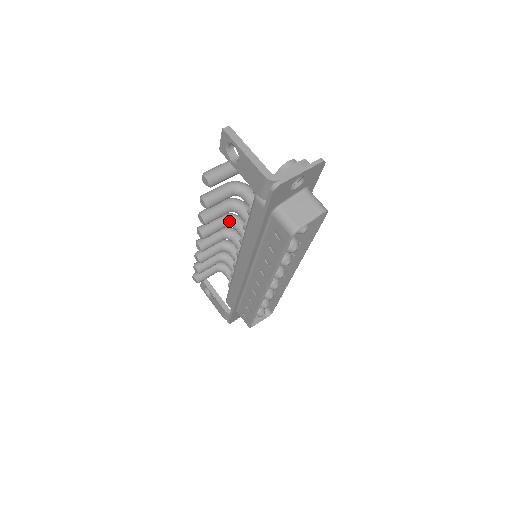
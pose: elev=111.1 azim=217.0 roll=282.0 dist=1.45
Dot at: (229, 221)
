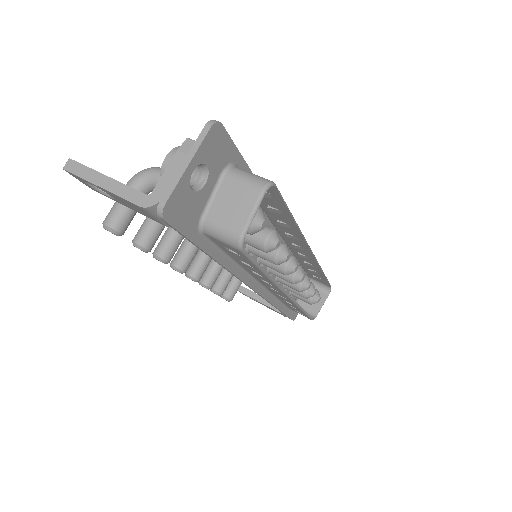
Dot at: occluded
